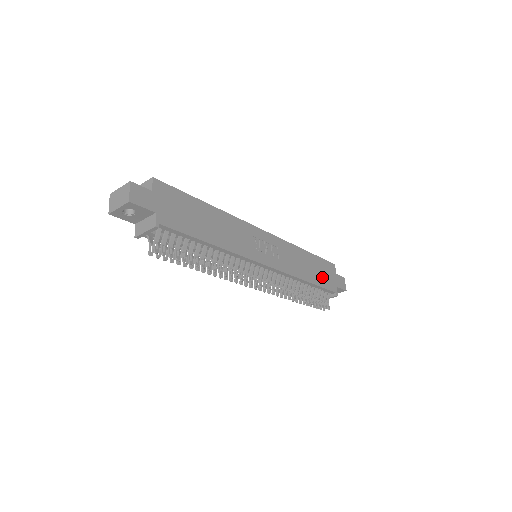
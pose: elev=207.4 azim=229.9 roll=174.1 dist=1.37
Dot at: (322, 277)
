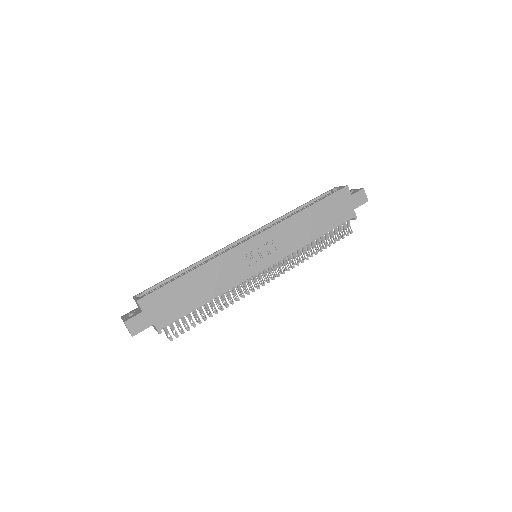
Dot at: (333, 217)
